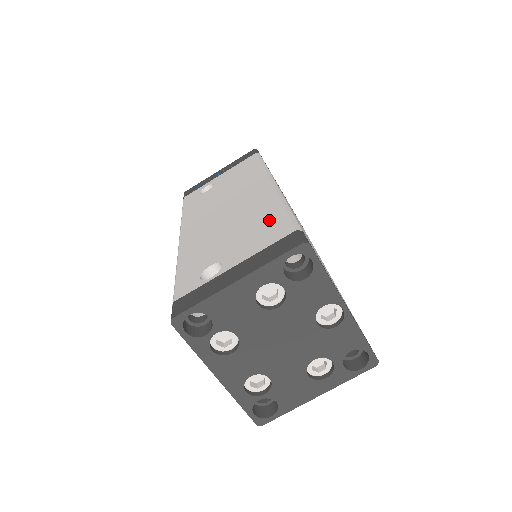
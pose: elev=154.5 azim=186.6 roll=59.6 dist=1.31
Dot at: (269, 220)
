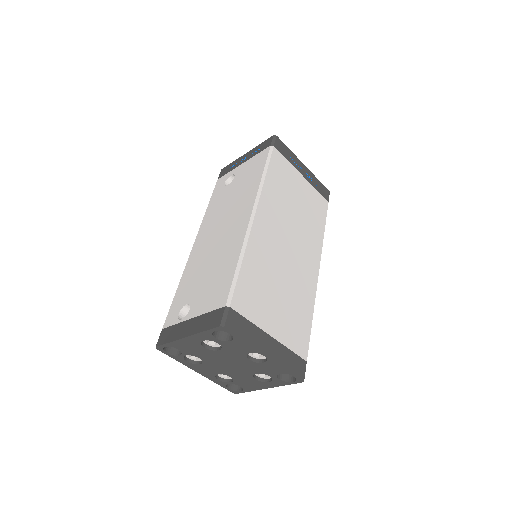
Dot at: (224, 276)
